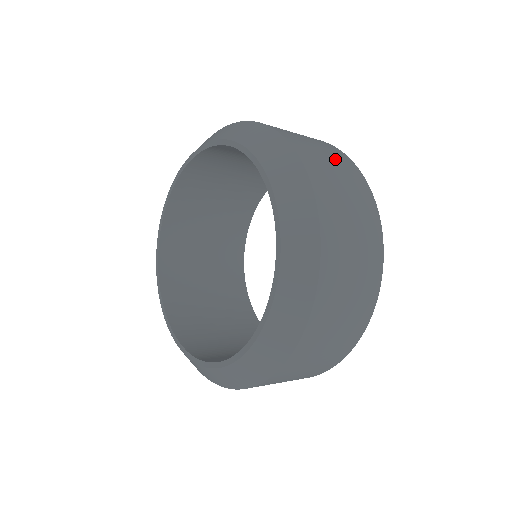
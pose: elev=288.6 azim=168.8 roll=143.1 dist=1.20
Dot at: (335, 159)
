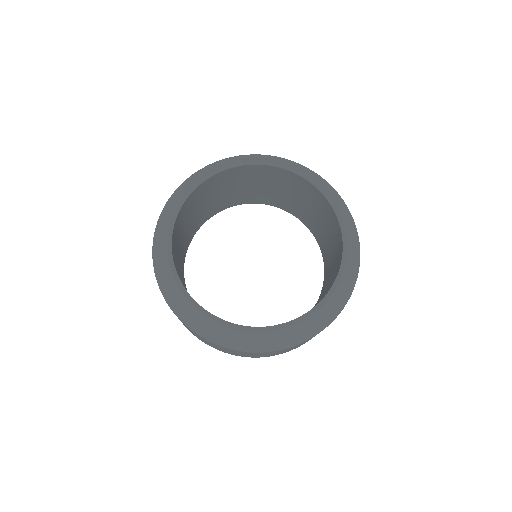
Dot at: occluded
